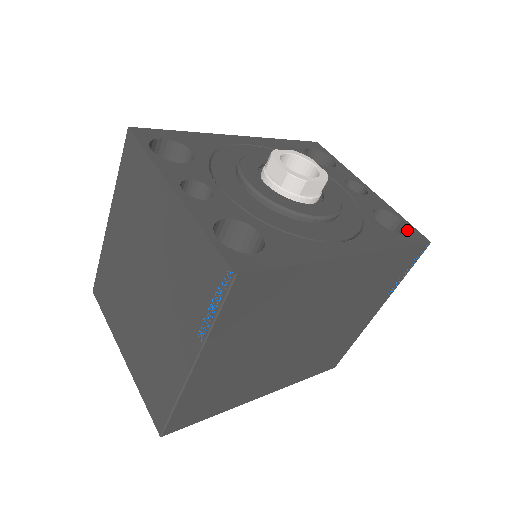
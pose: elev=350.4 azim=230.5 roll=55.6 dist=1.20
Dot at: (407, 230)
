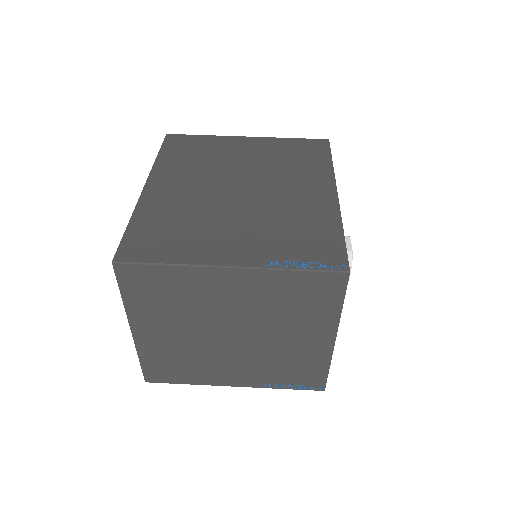
Dot at: occluded
